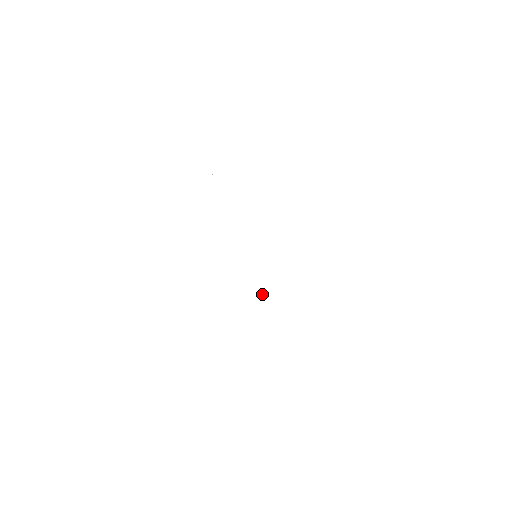
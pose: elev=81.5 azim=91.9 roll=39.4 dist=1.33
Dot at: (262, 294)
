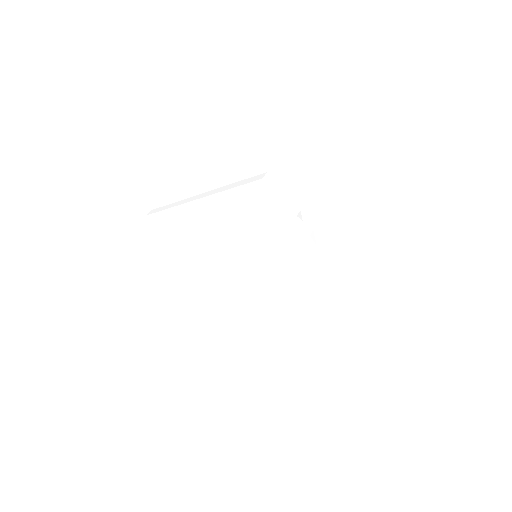
Dot at: (232, 272)
